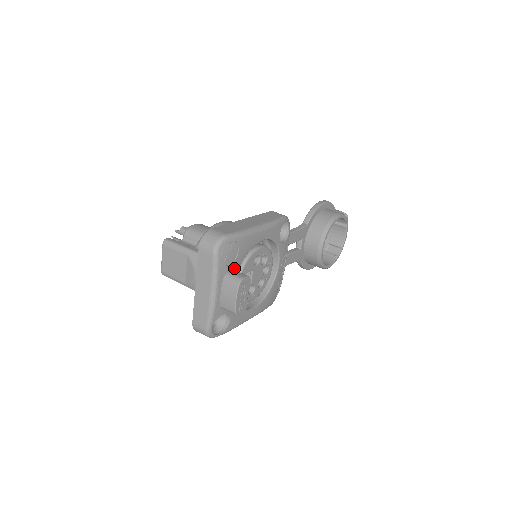
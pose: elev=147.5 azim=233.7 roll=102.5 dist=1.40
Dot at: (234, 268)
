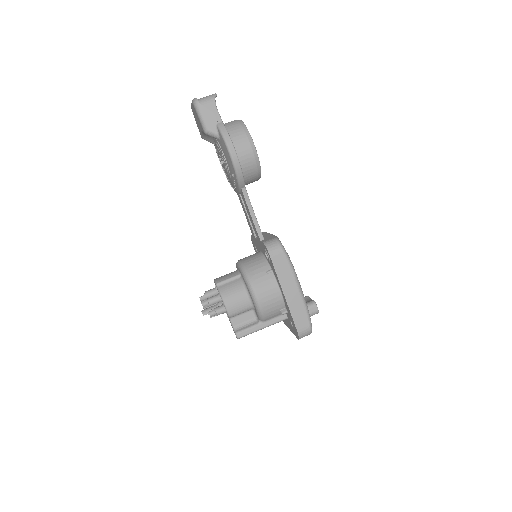
Dot at: occluded
